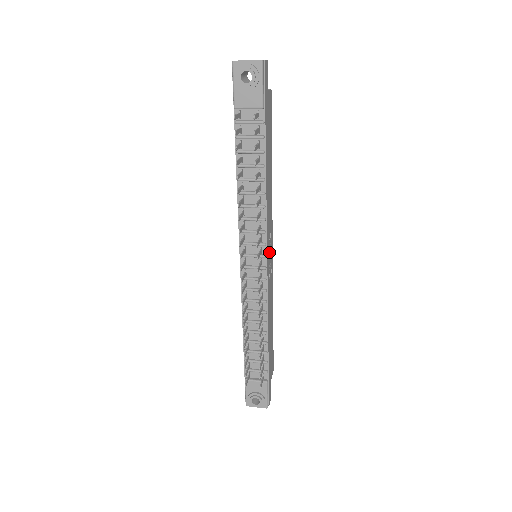
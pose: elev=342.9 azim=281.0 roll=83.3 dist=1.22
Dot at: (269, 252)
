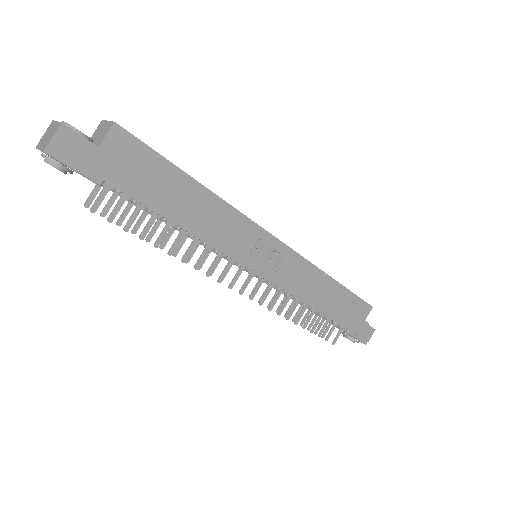
Dot at: (265, 253)
